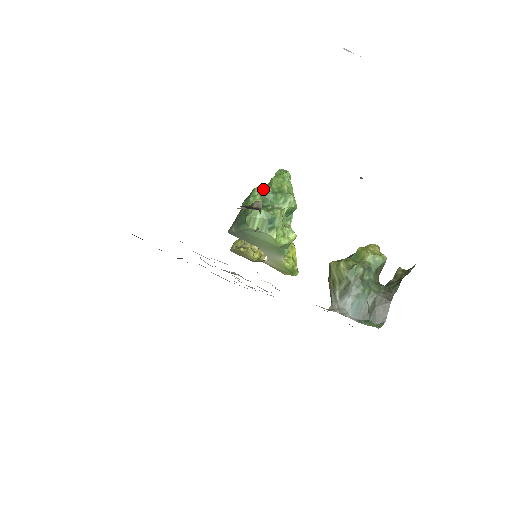
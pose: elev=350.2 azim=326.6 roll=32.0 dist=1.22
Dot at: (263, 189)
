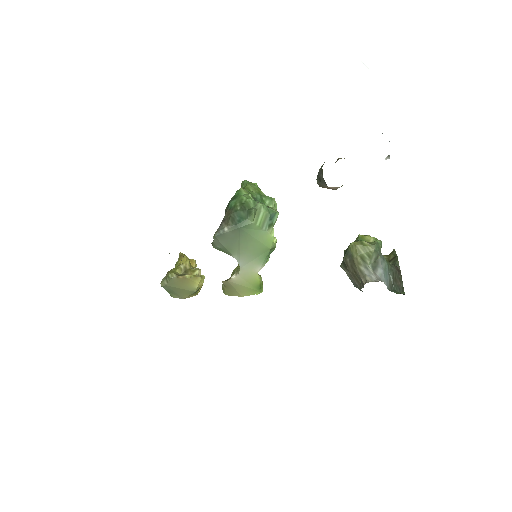
Dot at: (248, 191)
